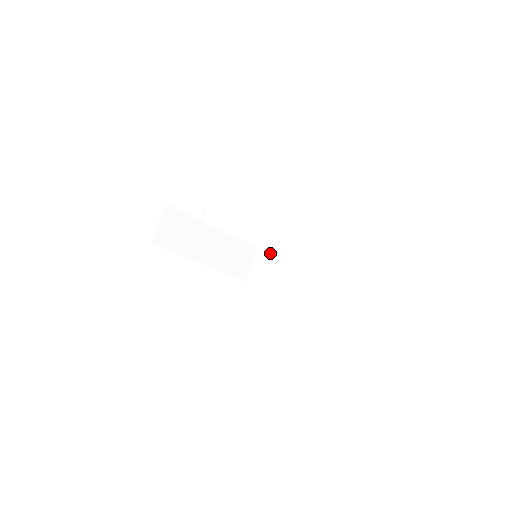
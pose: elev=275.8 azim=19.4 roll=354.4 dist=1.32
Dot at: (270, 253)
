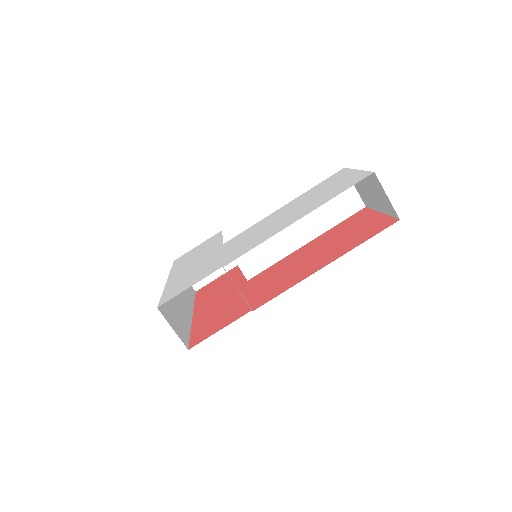
Dot at: occluded
